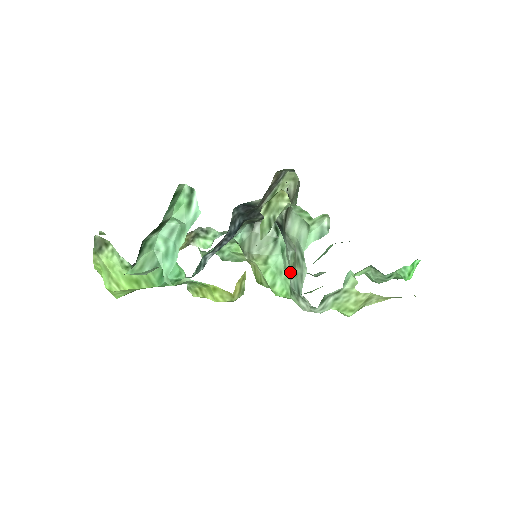
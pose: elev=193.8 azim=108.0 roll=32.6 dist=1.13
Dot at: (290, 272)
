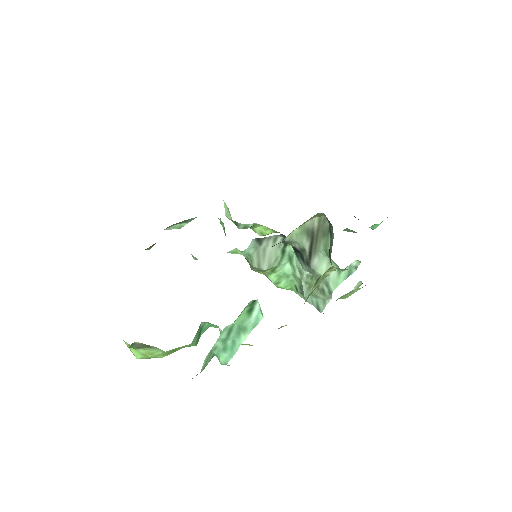
Dot at: (304, 285)
